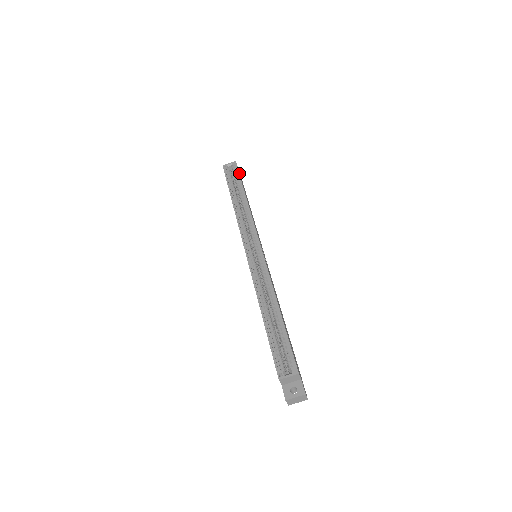
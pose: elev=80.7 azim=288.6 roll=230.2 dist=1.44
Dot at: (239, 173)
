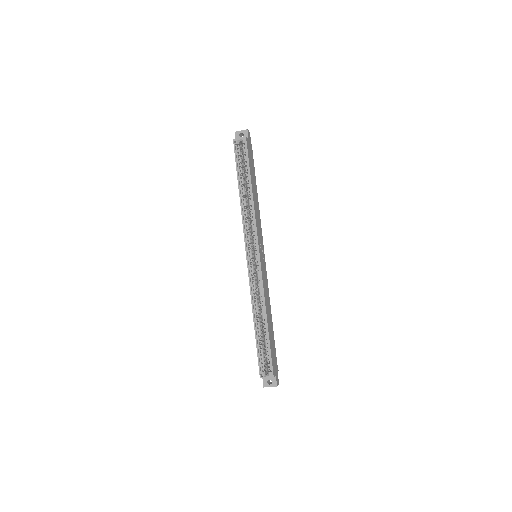
Dot at: (249, 151)
